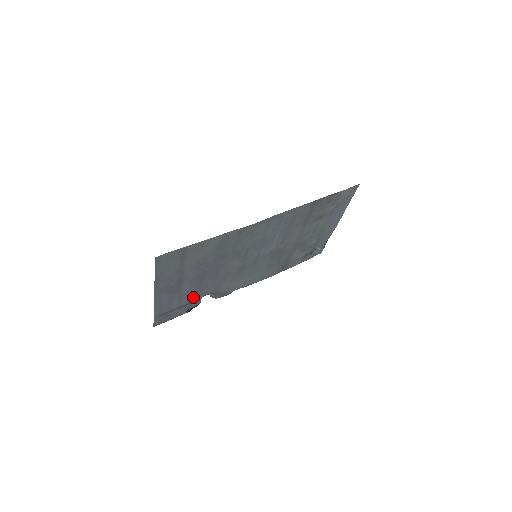
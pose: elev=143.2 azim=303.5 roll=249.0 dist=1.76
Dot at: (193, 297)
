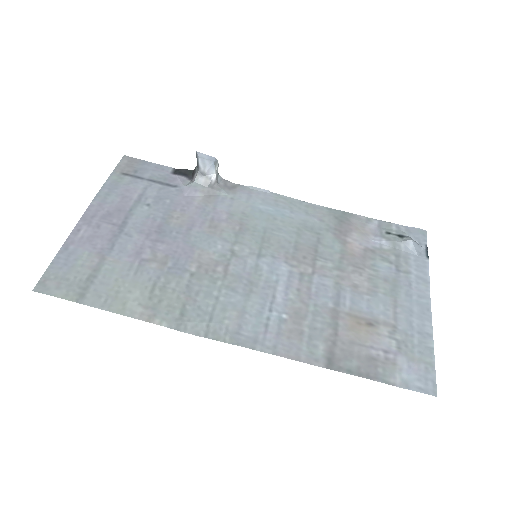
Dot at: (169, 193)
